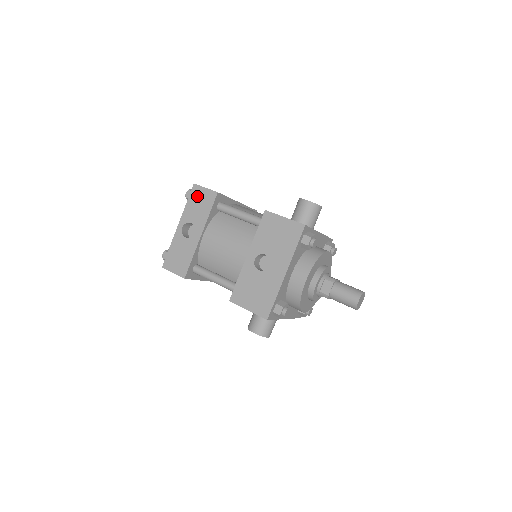
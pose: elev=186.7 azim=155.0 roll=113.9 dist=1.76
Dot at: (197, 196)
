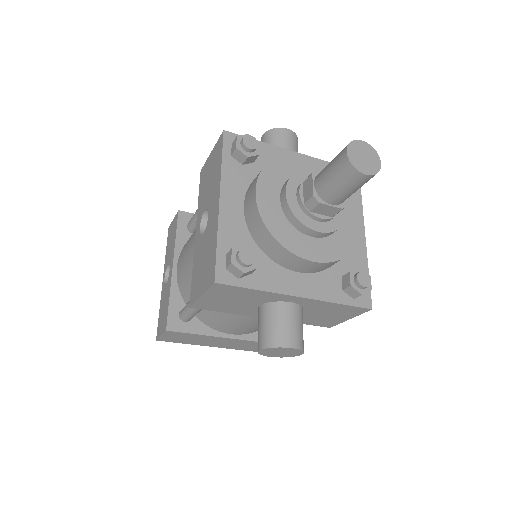
Dot at: (170, 235)
